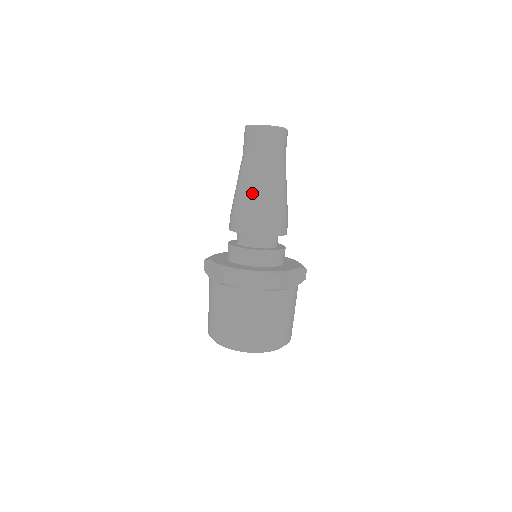
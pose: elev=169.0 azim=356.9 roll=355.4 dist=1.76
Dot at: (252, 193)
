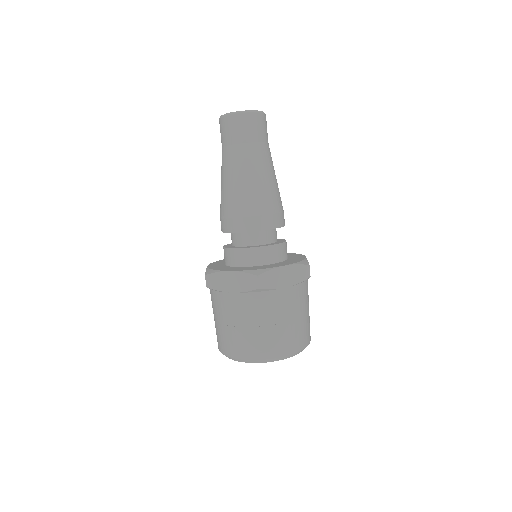
Dot at: (256, 185)
